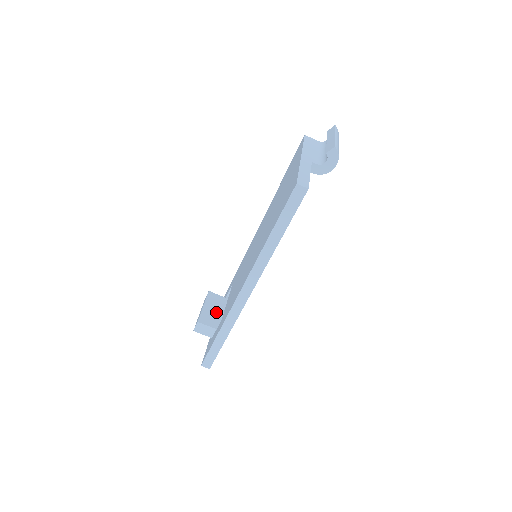
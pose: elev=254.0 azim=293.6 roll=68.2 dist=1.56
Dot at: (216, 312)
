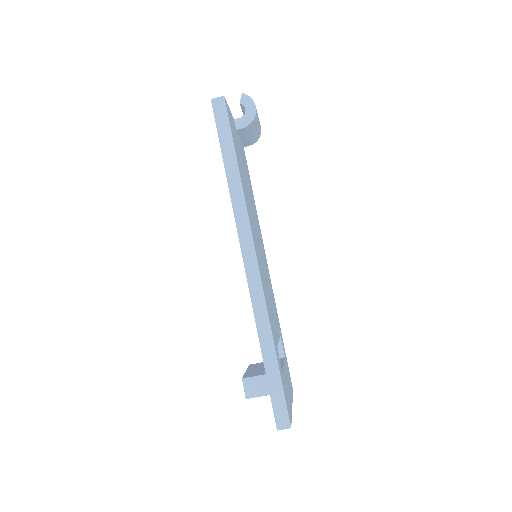
Dot at: (264, 368)
